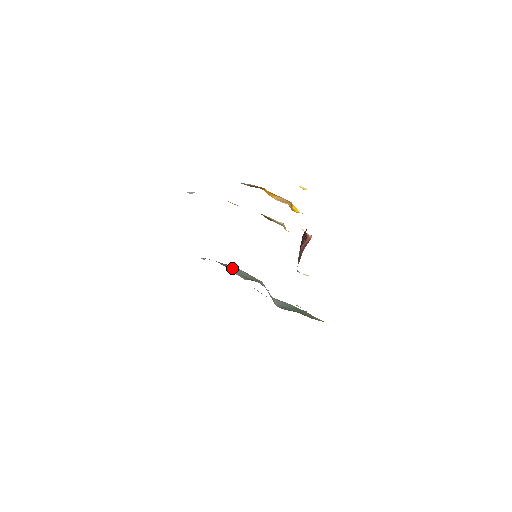
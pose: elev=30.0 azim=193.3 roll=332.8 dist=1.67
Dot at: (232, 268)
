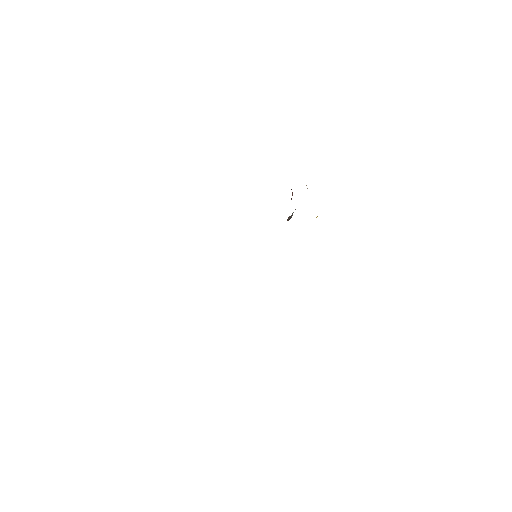
Dot at: occluded
